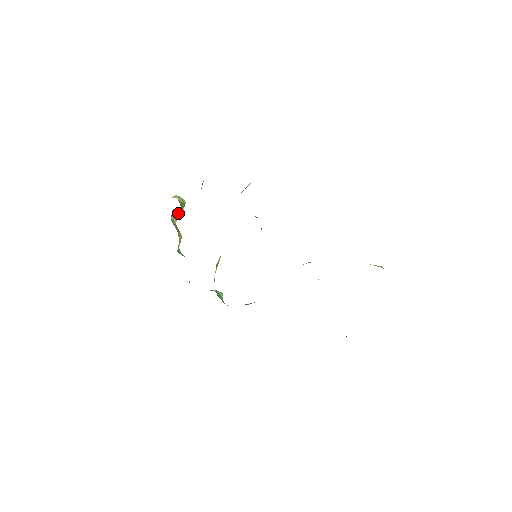
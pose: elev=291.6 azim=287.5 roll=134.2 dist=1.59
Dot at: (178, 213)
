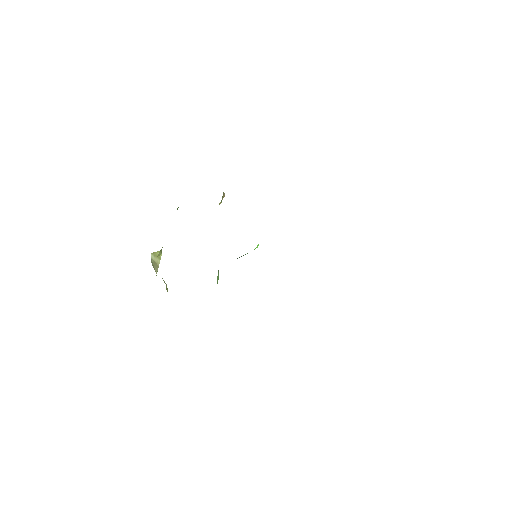
Dot at: (156, 262)
